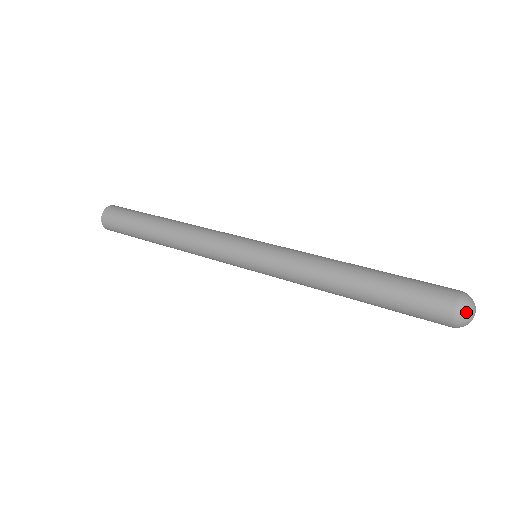
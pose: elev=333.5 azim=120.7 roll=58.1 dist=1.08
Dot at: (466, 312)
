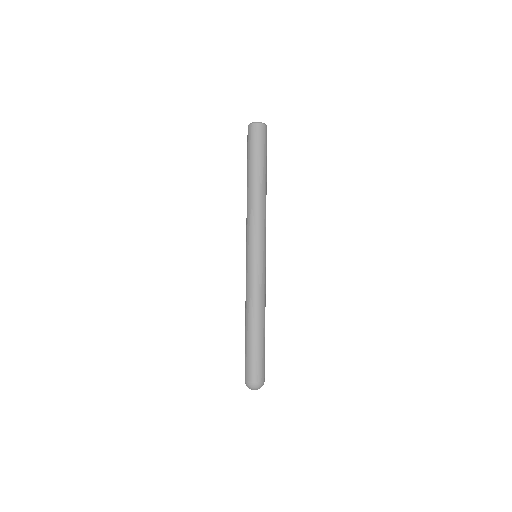
Dot at: (246, 385)
